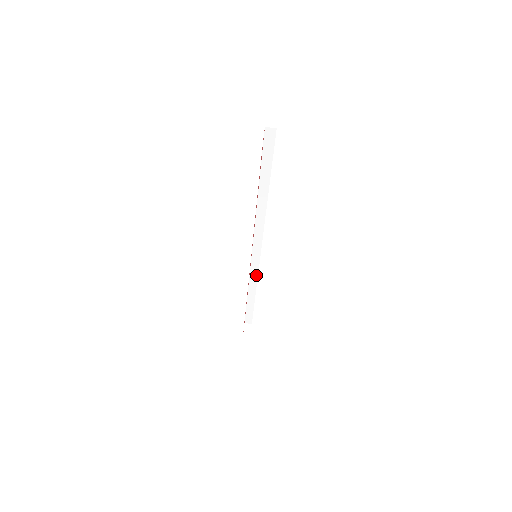
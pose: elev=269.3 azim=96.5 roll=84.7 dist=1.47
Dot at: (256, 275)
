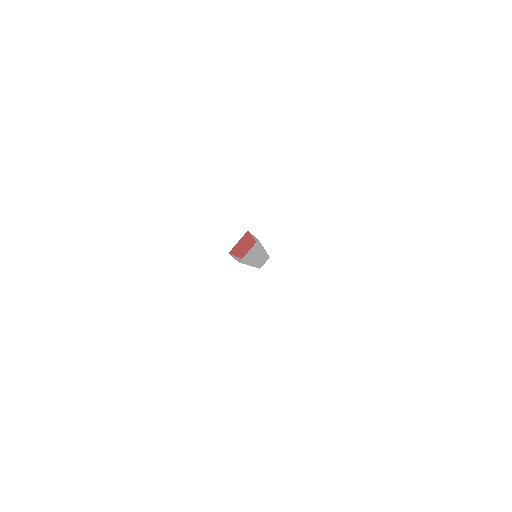
Dot at: occluded
